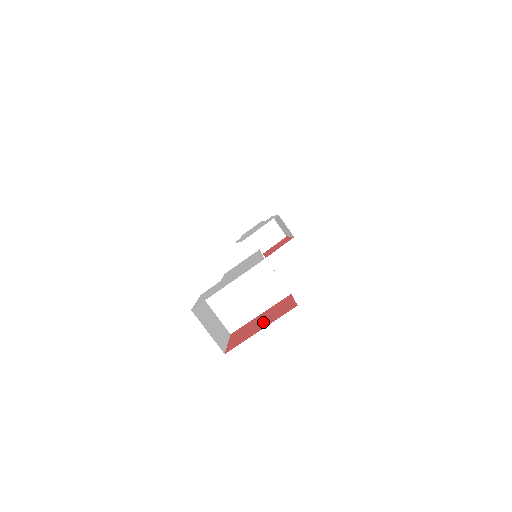
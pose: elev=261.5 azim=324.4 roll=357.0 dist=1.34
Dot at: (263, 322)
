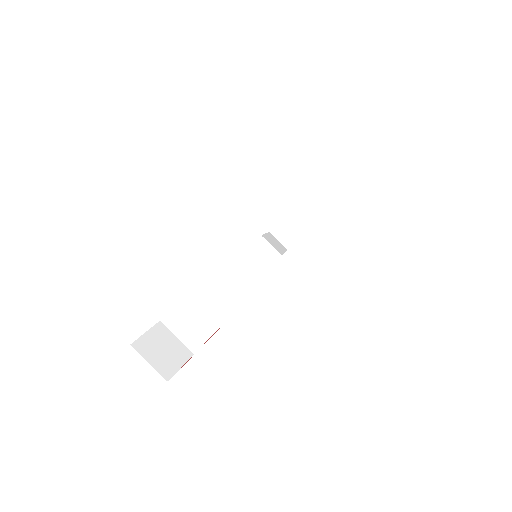
Dot at: occluded
